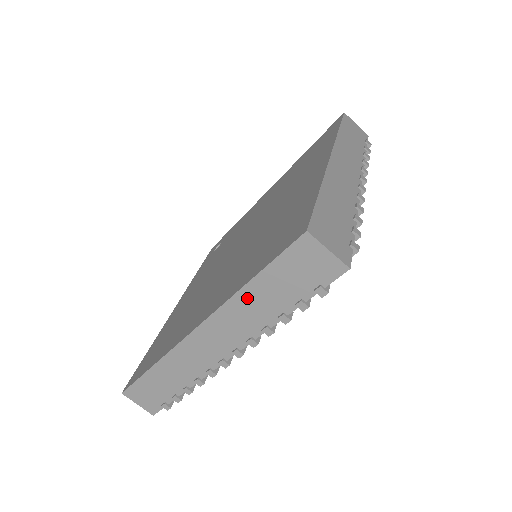
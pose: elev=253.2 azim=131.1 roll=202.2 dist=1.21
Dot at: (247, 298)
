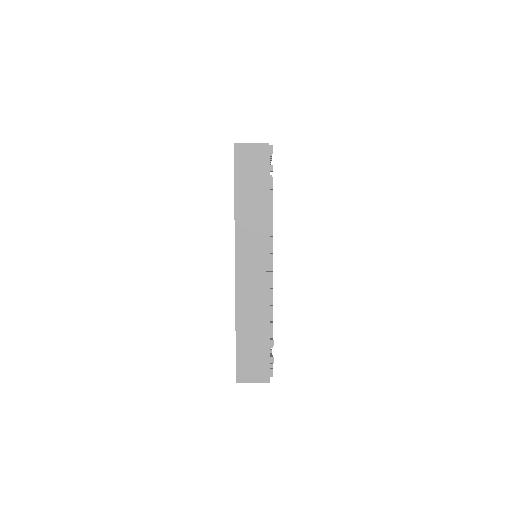
Dot at: occluded
